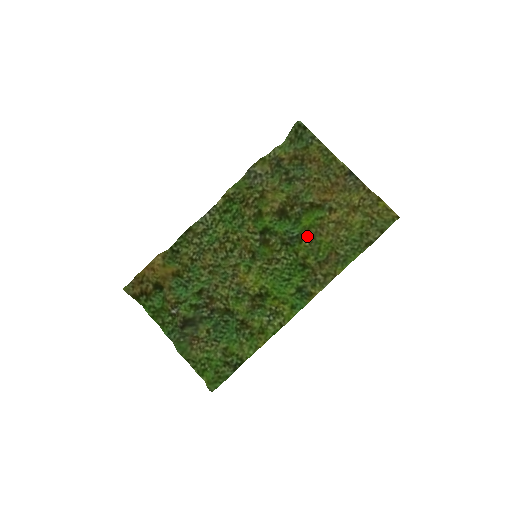
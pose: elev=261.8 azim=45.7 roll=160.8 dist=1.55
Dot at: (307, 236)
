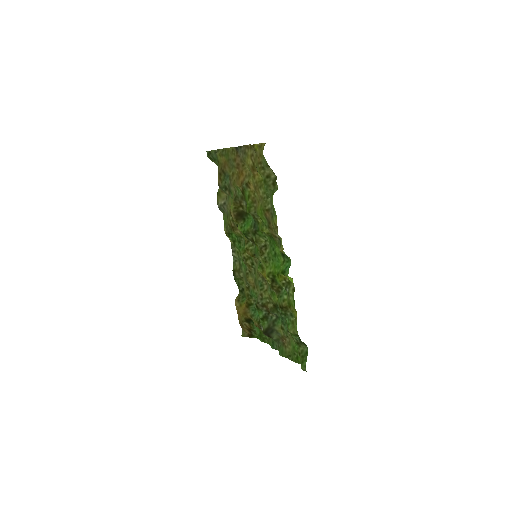
Dot at: (255, 216)
